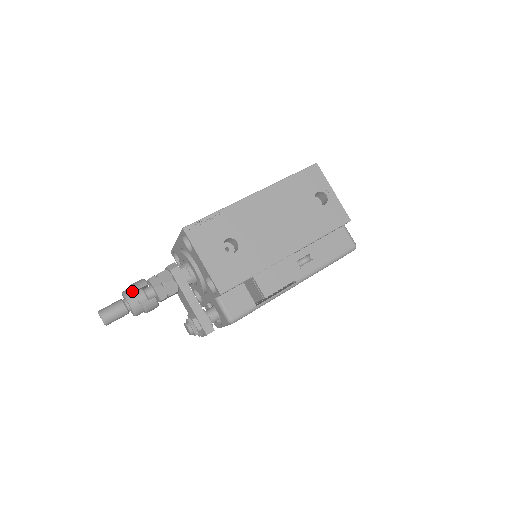
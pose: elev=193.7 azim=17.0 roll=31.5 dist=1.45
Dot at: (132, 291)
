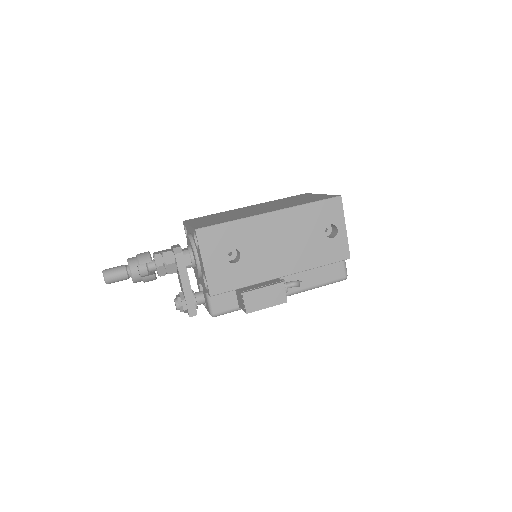
Dot at: (136, 263)
